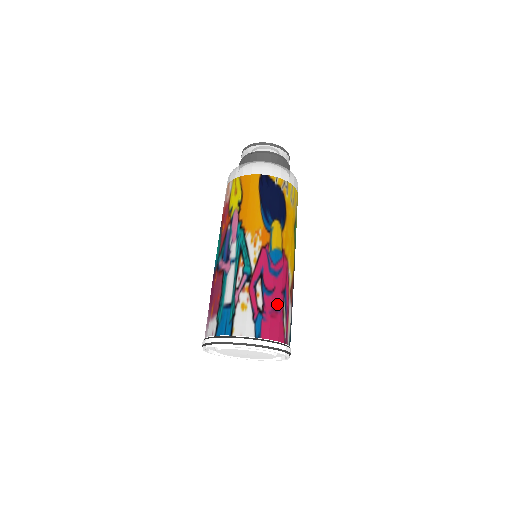
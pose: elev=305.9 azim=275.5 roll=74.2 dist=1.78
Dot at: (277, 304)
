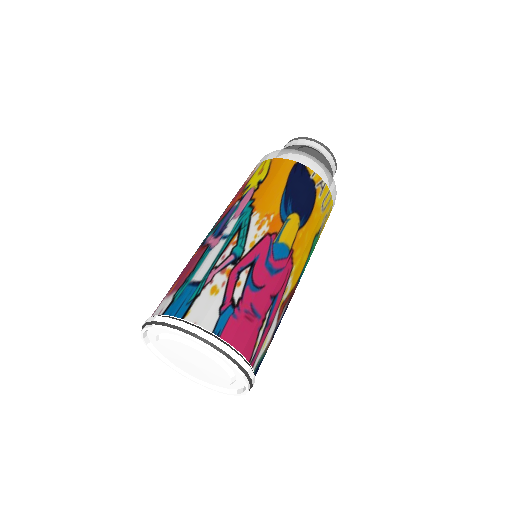
Dot at: (259, 307)
